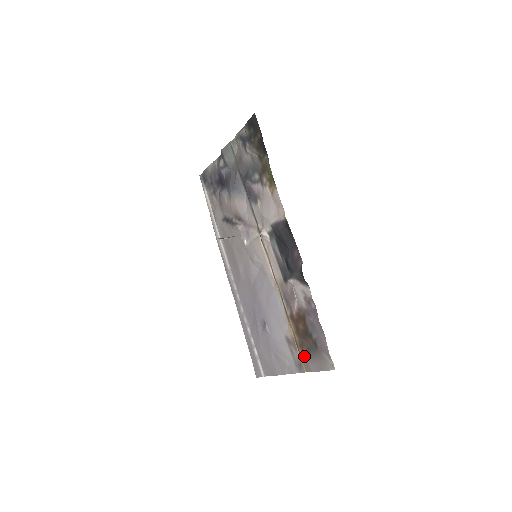
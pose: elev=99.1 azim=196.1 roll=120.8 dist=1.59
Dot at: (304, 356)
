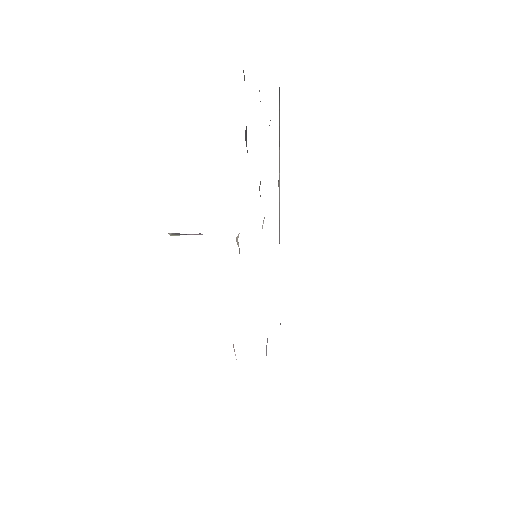
Dot at: occluded
